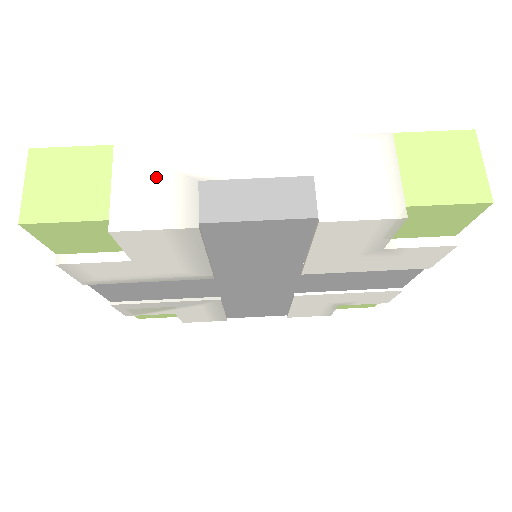
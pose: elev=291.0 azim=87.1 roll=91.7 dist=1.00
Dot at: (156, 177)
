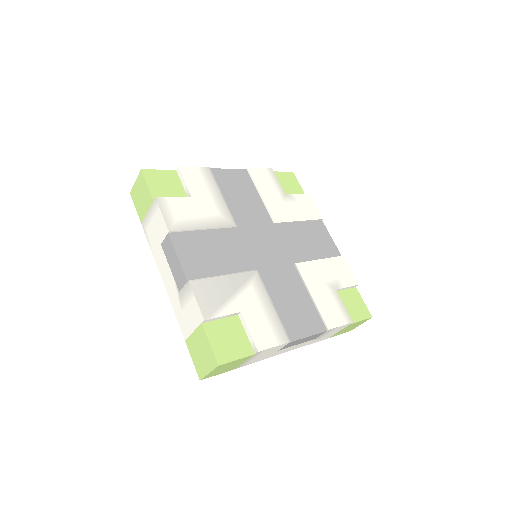
Dot at: occluded
